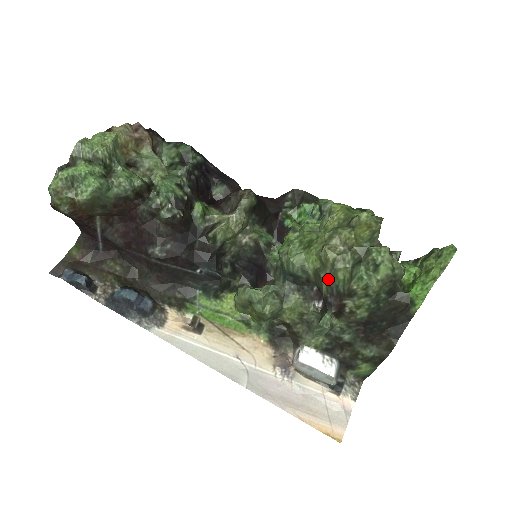
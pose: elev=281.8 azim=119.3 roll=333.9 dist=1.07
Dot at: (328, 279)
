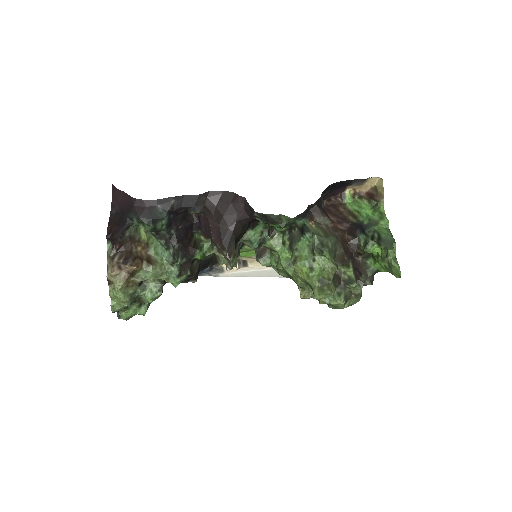
Dot at: occluded
